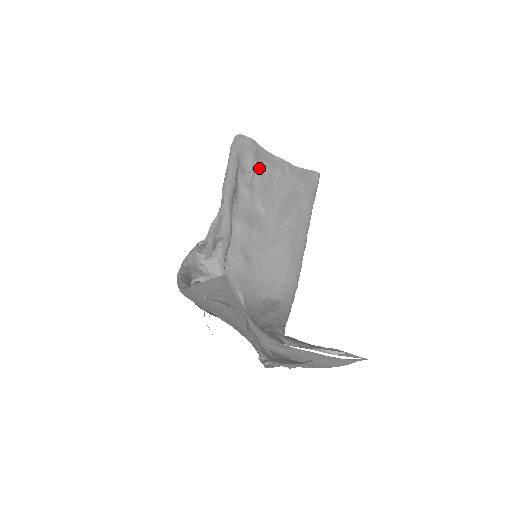
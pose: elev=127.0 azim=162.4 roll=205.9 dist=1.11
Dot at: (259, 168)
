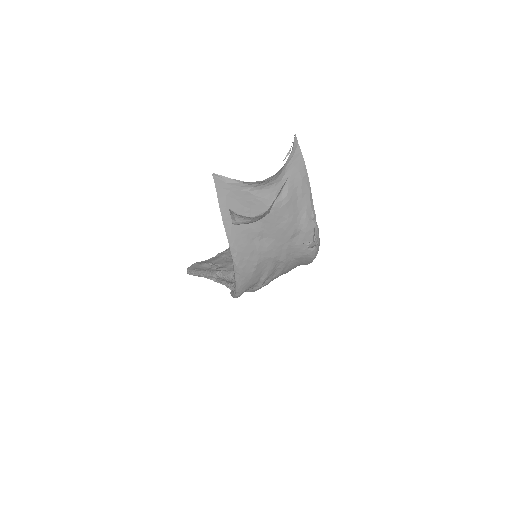
Dot at: (214, 263)
